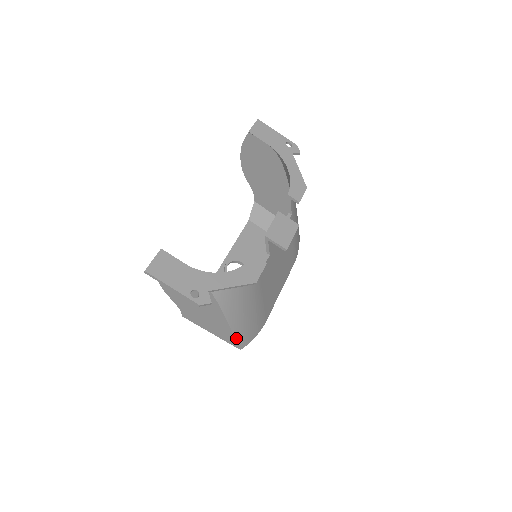
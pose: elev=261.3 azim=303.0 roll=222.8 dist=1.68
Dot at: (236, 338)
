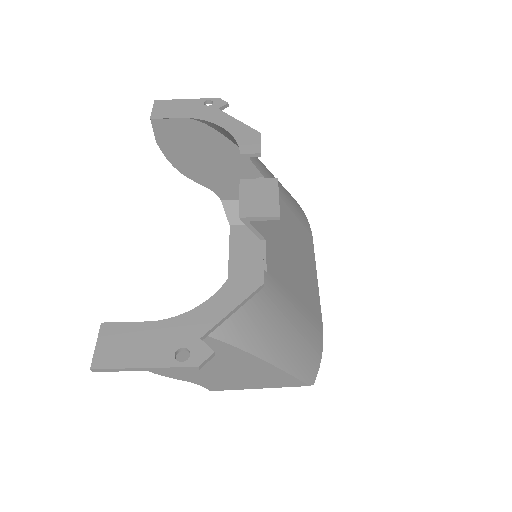
Dot at: (295, 375)
